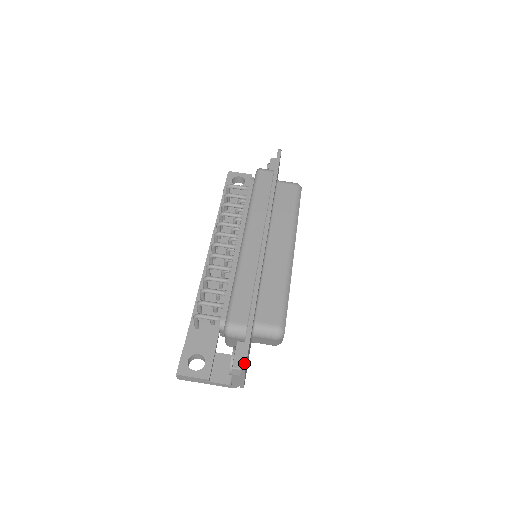
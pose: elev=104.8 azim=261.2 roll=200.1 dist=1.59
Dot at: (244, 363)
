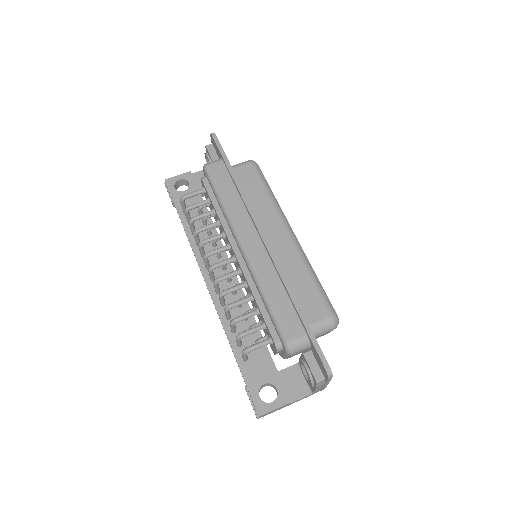
Dot at: (330, 373)
